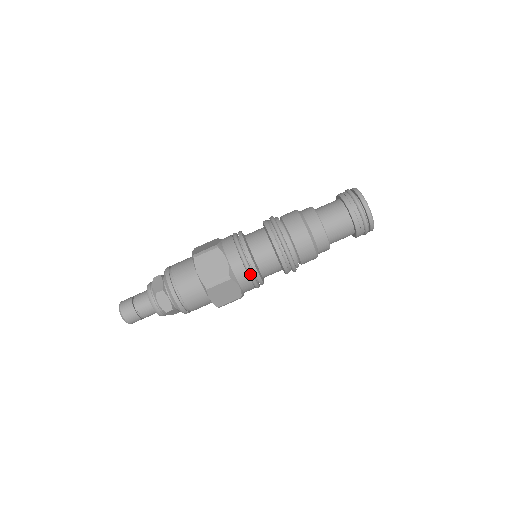
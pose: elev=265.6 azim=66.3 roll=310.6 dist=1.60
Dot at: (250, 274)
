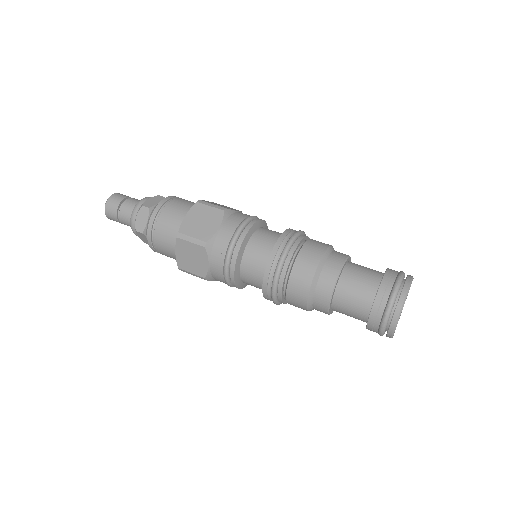
Dot at: (226, 260)
